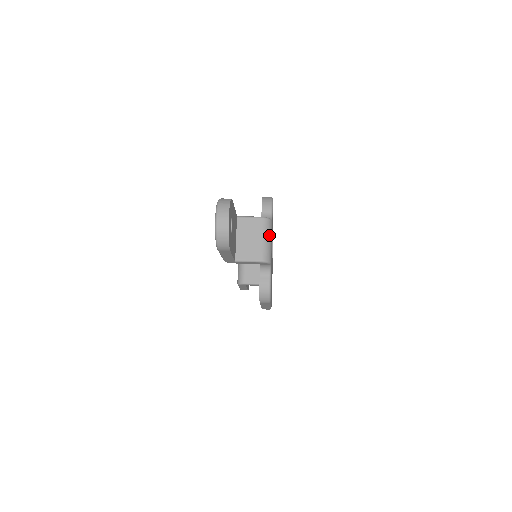
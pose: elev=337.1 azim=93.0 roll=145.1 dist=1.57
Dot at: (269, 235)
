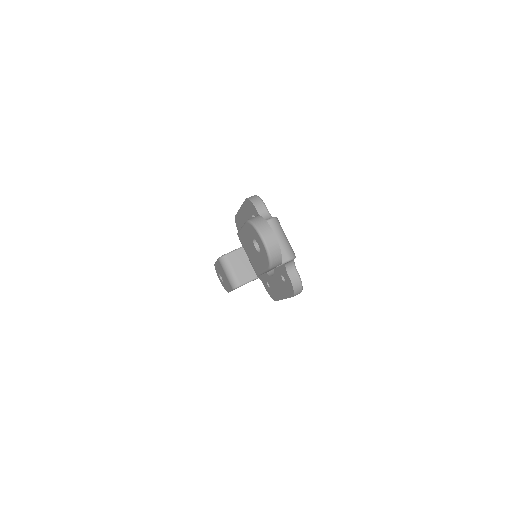
Dot at: (283, 233)
